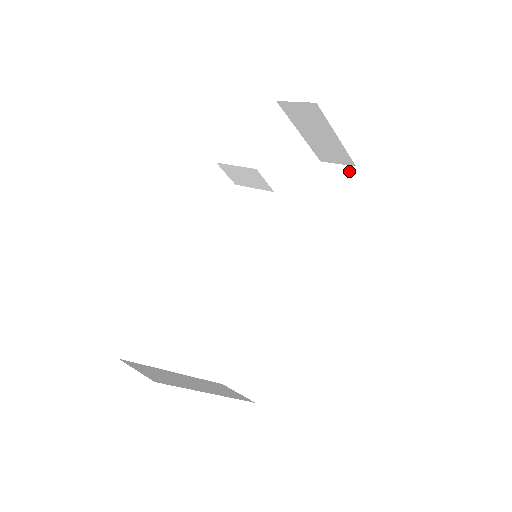
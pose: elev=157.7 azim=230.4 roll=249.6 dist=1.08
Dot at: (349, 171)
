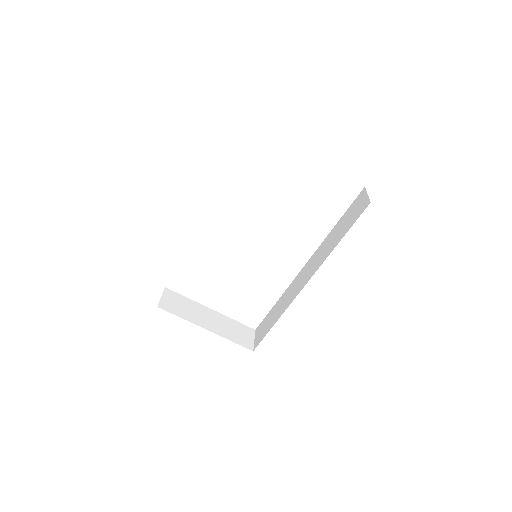
Dot at: (366, 205)
